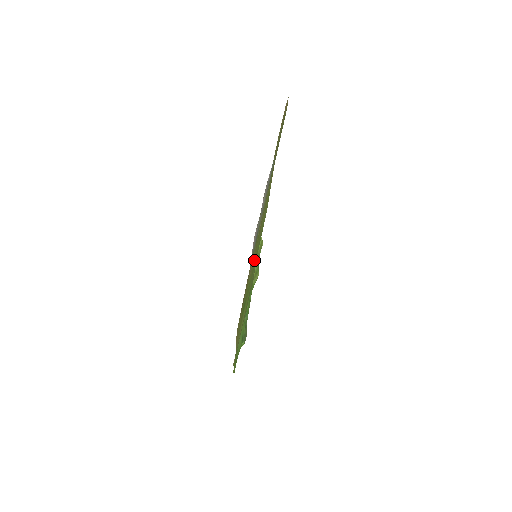
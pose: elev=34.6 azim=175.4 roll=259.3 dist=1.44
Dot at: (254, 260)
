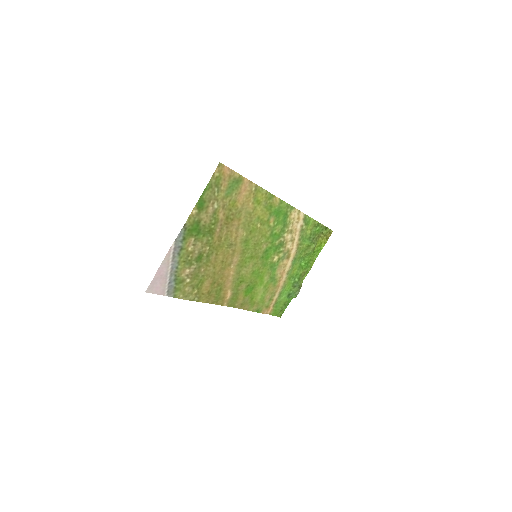
Dot at: (258, 257)
